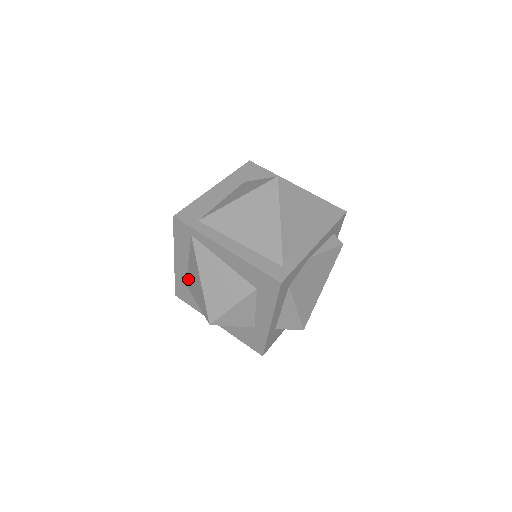
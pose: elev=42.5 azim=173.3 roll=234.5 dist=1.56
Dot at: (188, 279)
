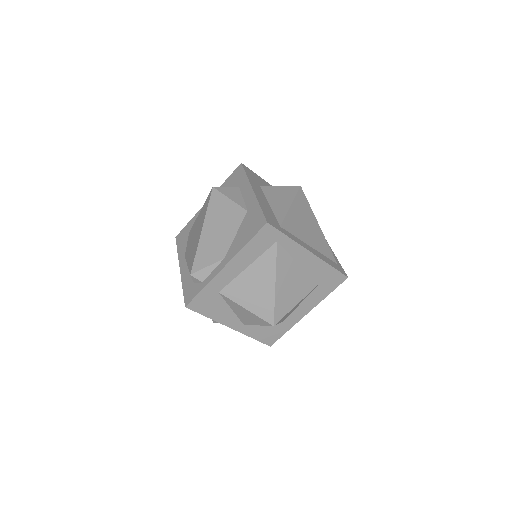
Dot at: (232, 286)
